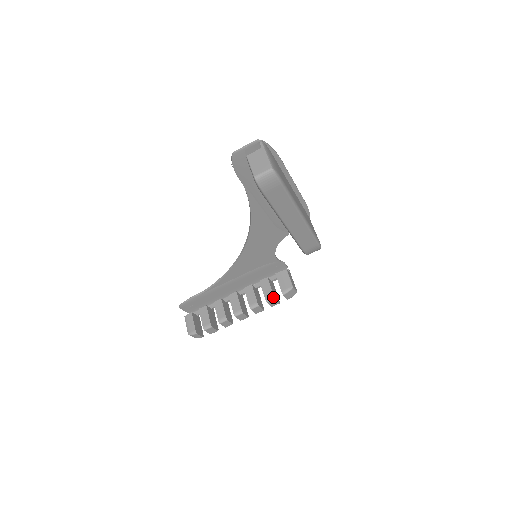
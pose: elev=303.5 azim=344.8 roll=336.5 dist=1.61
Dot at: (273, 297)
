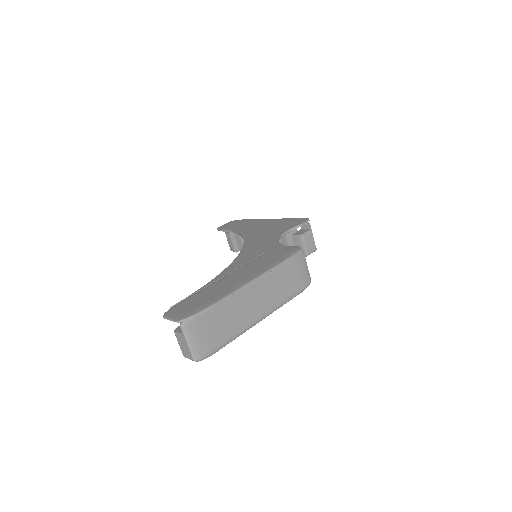
Dot at: occluded
